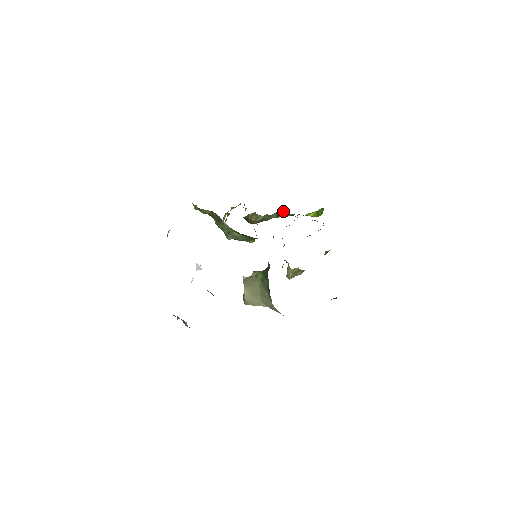
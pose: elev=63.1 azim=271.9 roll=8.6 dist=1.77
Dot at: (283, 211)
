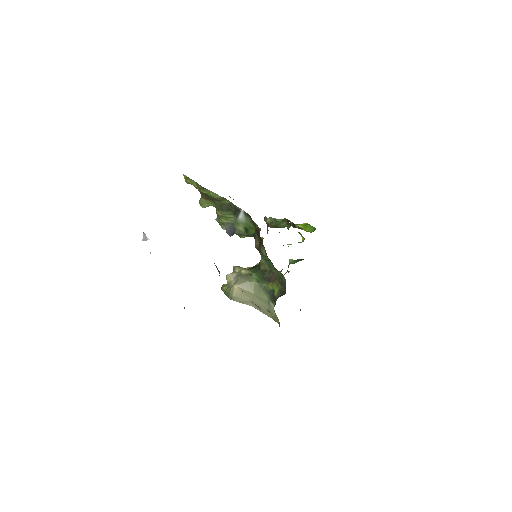
Dot at: (286, 219)
